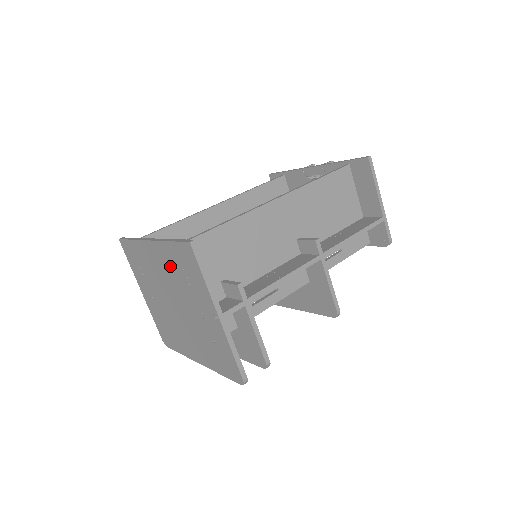
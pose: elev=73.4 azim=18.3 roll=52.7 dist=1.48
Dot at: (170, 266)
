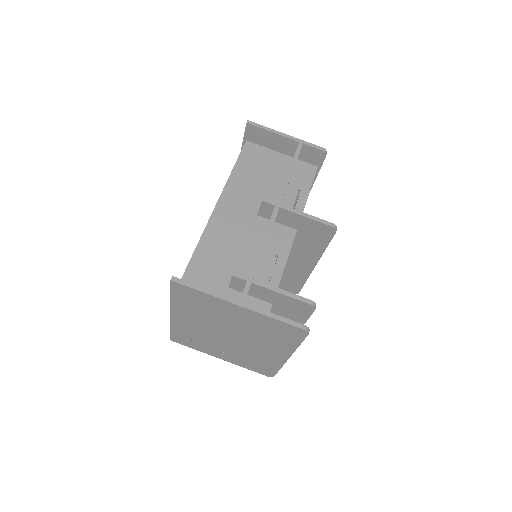
Dot at: (192, 313)
